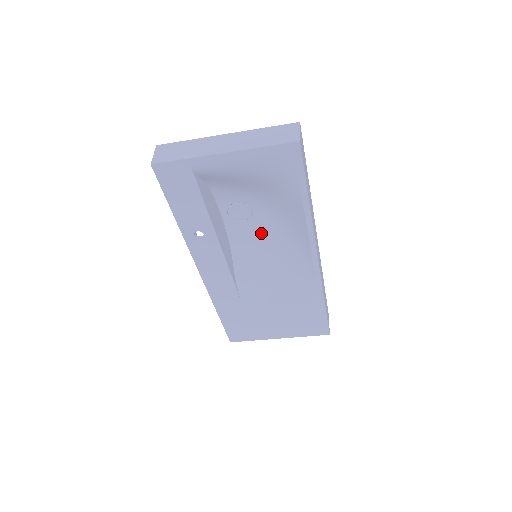
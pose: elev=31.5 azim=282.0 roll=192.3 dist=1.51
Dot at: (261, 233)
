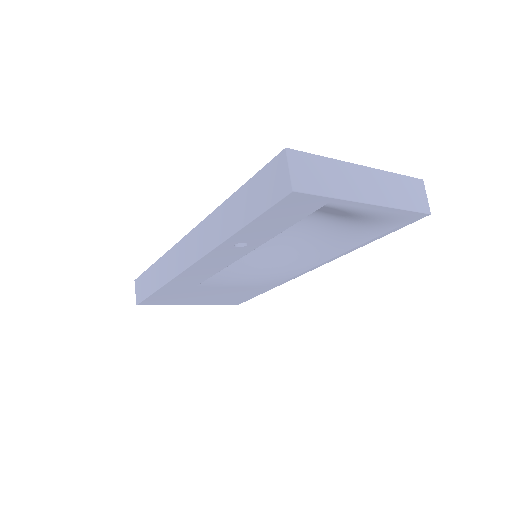
Dot at: (276, 237)
